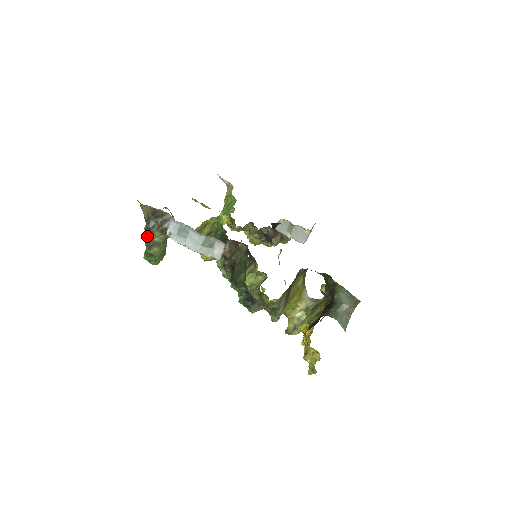
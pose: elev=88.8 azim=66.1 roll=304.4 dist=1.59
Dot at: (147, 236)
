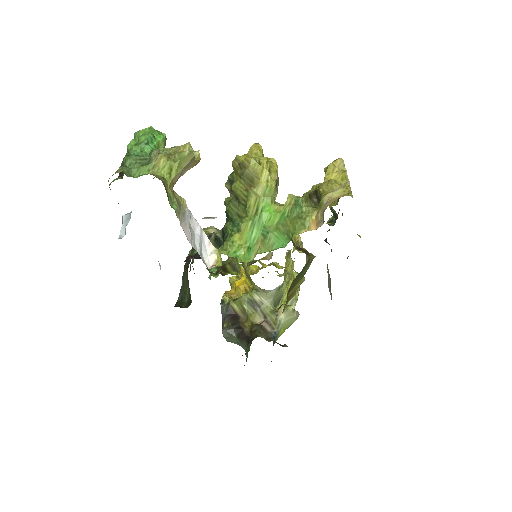
Dot at: occluded
